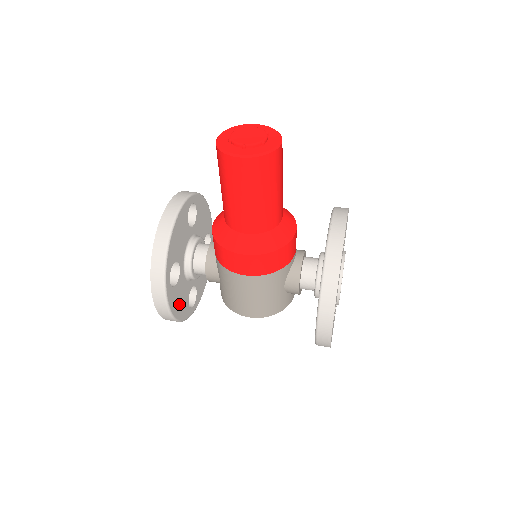
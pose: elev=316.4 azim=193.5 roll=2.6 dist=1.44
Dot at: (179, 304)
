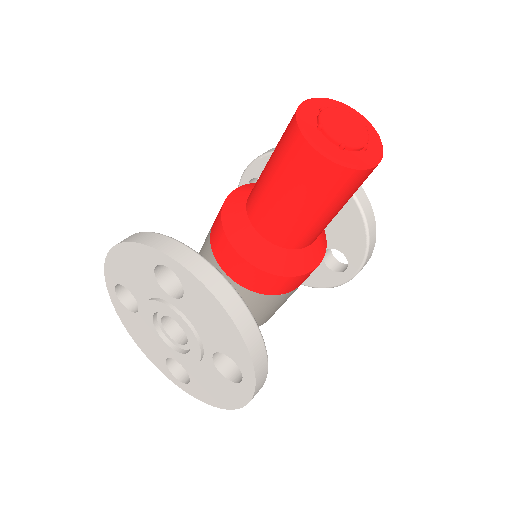
Dot at: occluded
